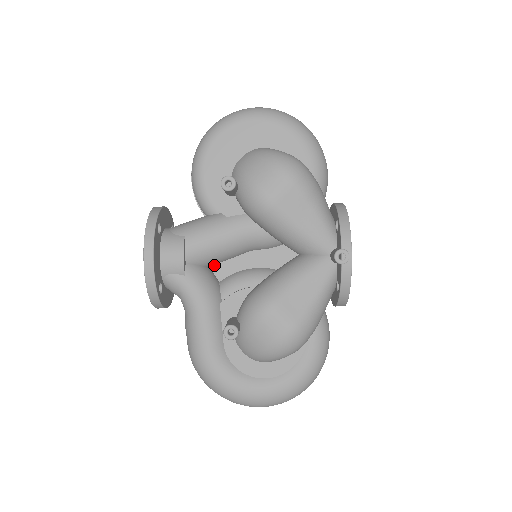
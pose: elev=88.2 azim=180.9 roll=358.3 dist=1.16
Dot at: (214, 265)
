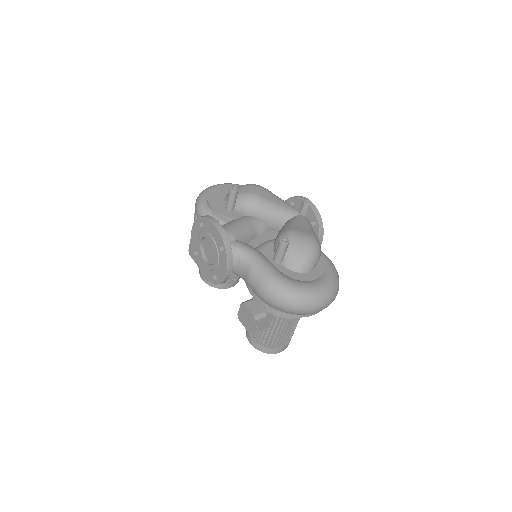
Dot at: occluded
